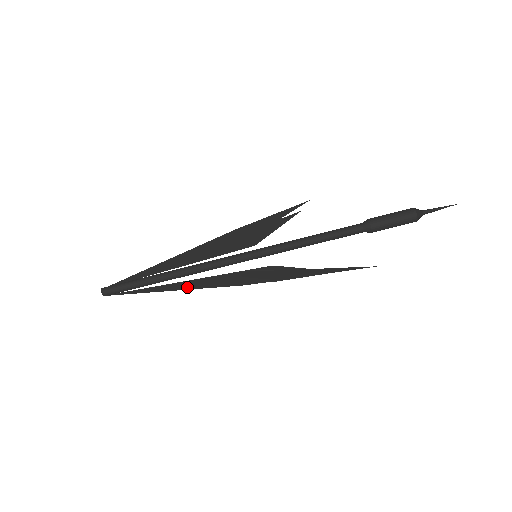
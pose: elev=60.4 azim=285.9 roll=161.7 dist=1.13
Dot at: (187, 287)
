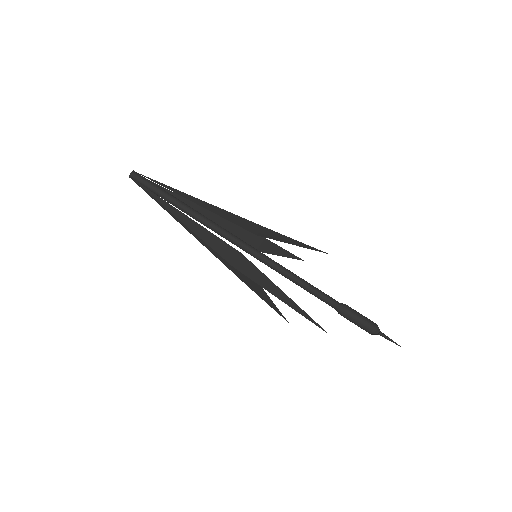
Dot at: (194, 228)
